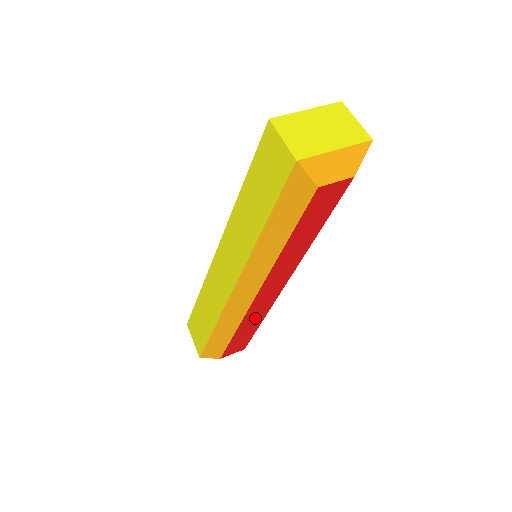
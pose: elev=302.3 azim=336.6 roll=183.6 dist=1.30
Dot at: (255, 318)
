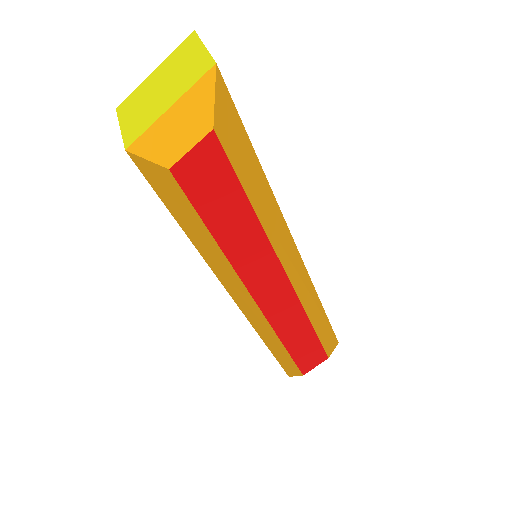
Dot at: (295, 327)
